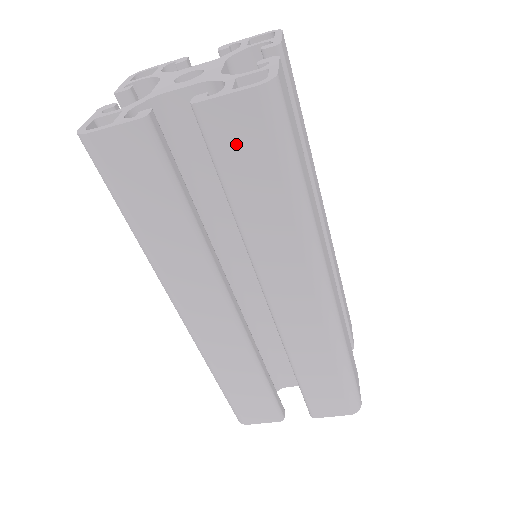
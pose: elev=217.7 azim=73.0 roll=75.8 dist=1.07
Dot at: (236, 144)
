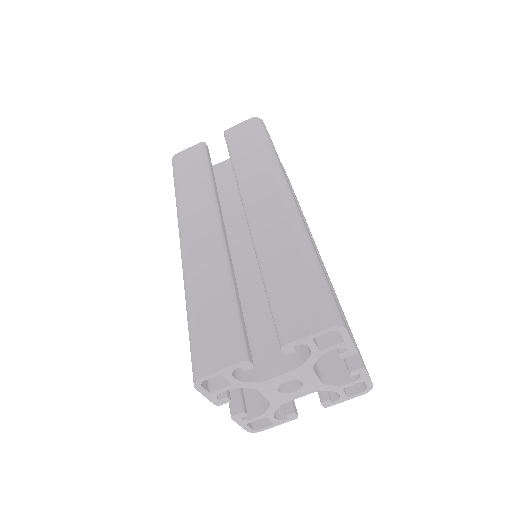
Dot at: (240, 137)
